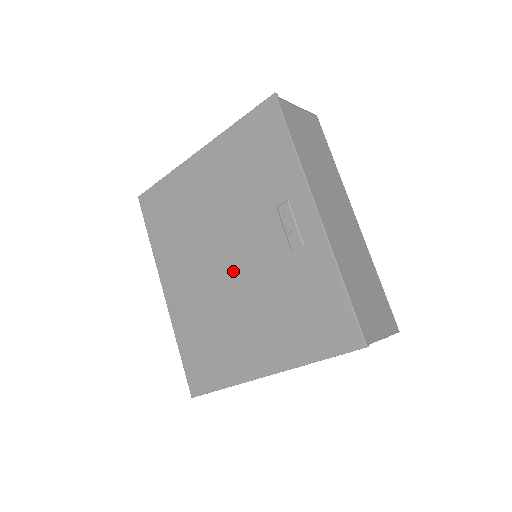
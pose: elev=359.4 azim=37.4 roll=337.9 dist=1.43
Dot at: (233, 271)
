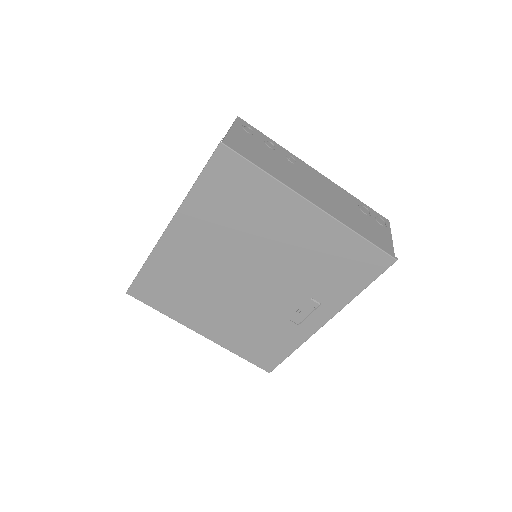
Dot at: (242, 286)
